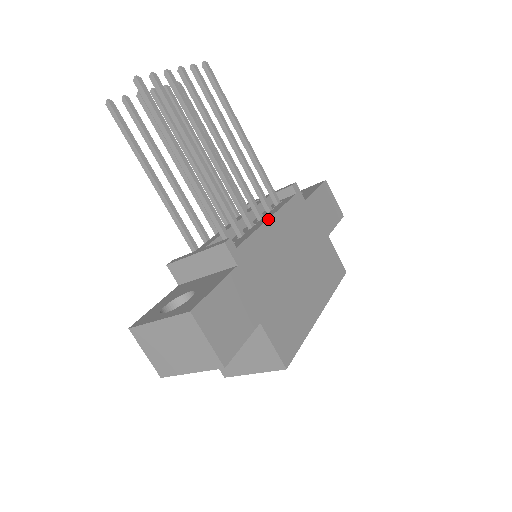
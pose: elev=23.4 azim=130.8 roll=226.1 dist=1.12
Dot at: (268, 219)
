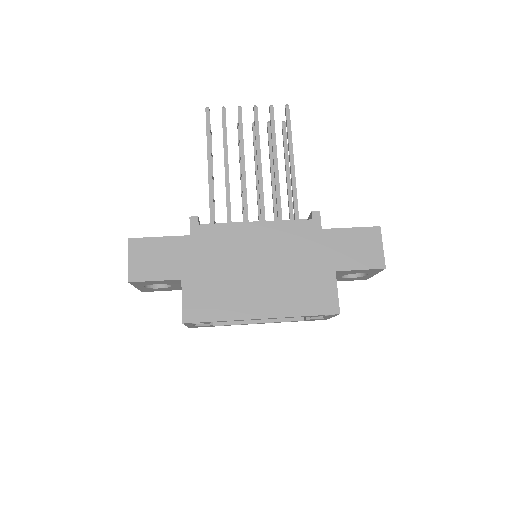
Dot at: (252, 222)
